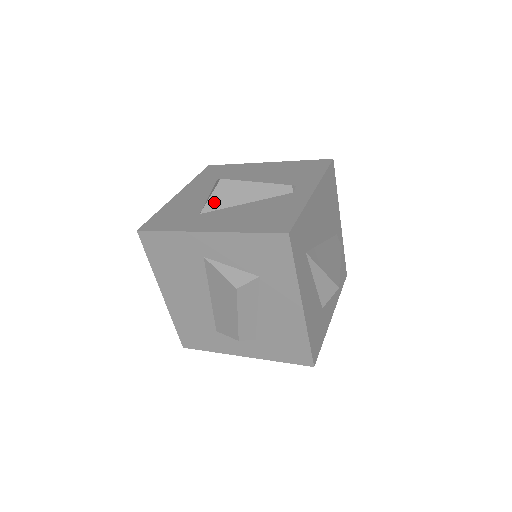
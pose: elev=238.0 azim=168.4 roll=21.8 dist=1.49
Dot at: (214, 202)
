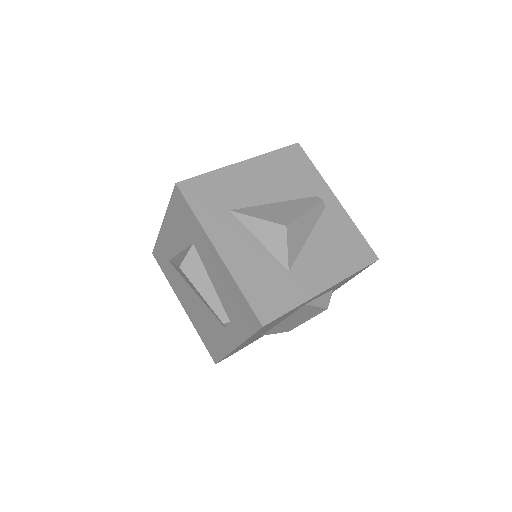
Dot at: (292, 252)
